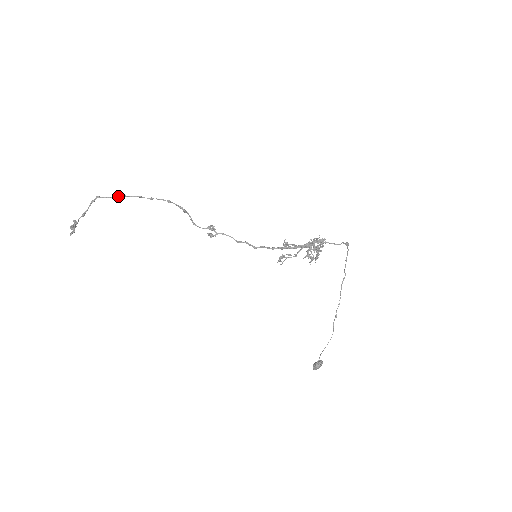
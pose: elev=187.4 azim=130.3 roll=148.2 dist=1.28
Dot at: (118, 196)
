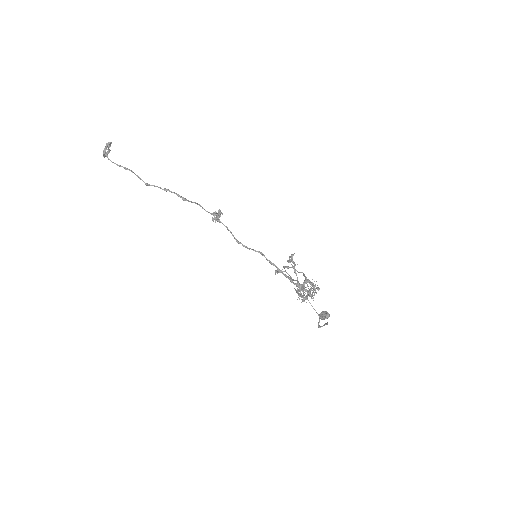
Dot at: (121, 166)
